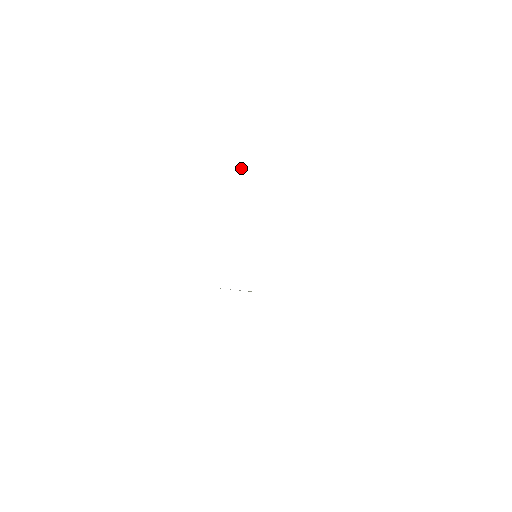
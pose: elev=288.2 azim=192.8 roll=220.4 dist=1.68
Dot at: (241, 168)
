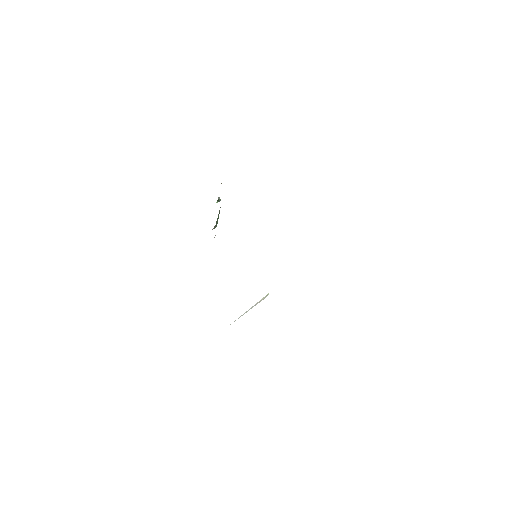
Dot at: (219, 200)
